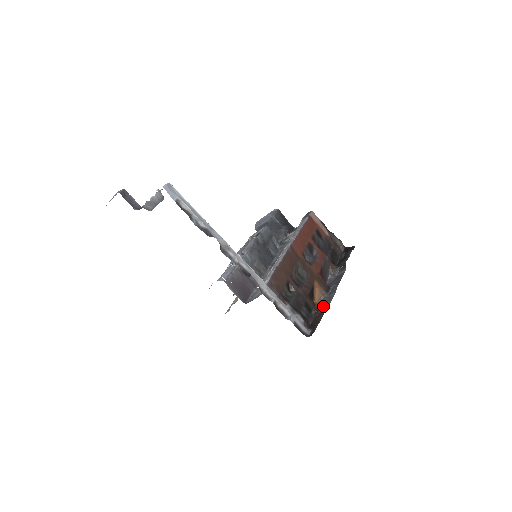
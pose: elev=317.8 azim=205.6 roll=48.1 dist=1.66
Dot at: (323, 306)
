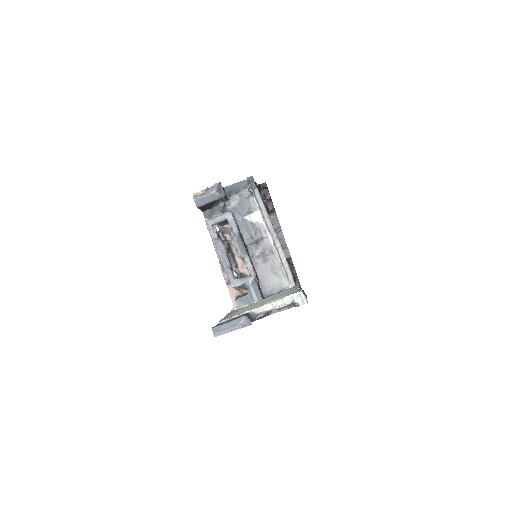
Dot at: occluded
